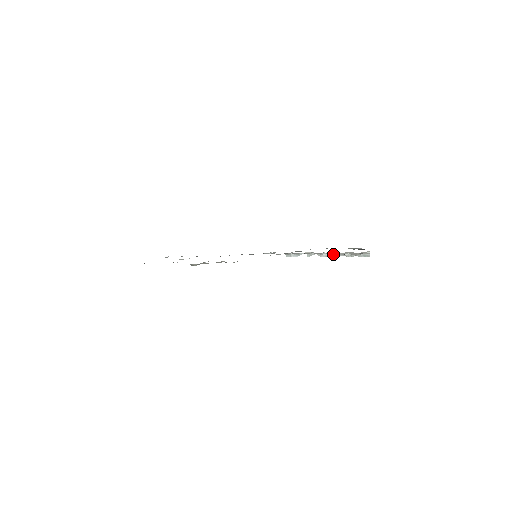
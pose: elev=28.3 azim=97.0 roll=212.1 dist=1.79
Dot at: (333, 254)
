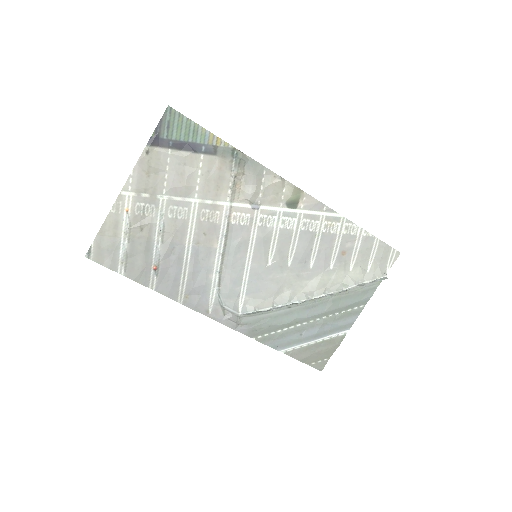
Dot at: (338, 291)
